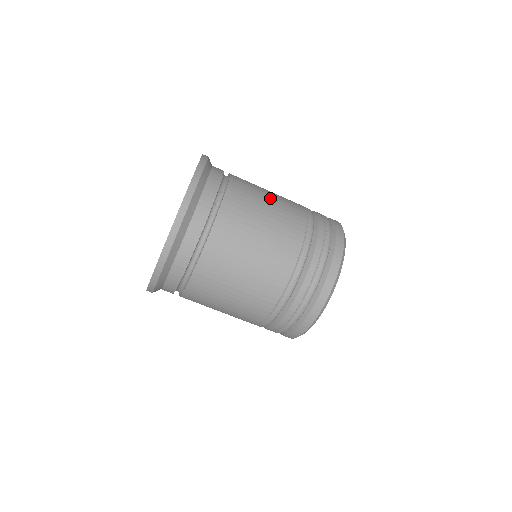
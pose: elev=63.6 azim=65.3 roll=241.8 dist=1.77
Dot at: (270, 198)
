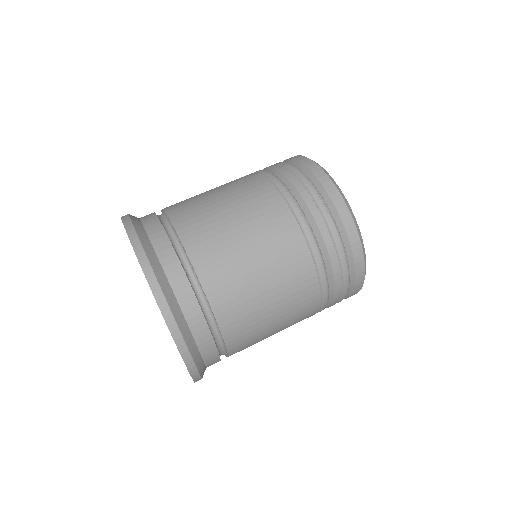
Dot at: occluded
